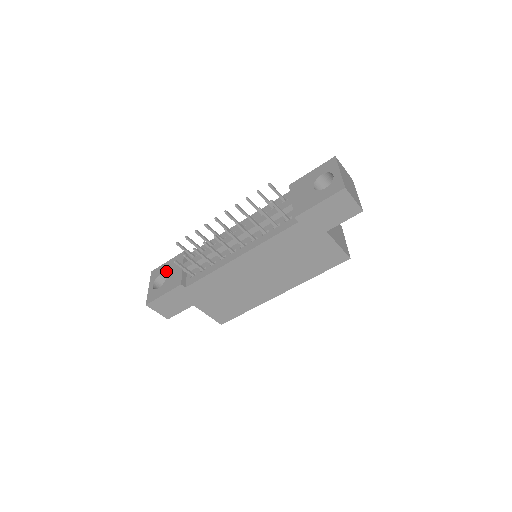
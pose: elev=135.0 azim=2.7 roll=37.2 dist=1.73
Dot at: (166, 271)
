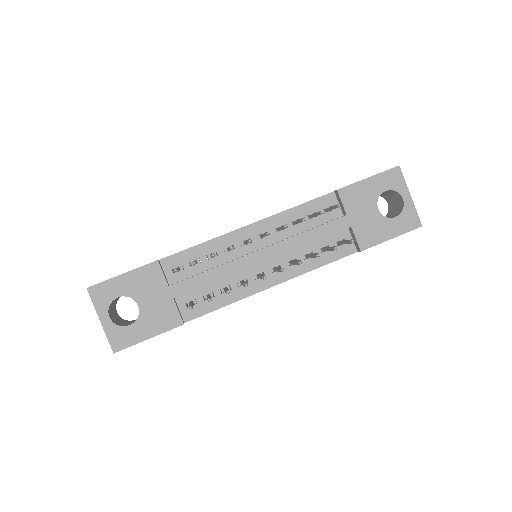
Dot at: (132, 294)
